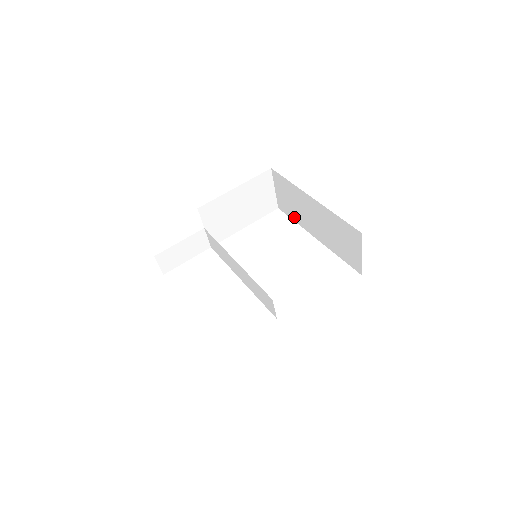
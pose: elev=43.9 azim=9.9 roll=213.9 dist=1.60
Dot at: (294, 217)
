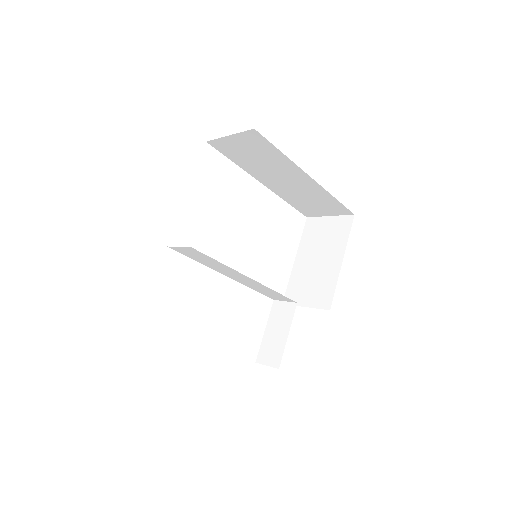
Dot at: (238, 161)
